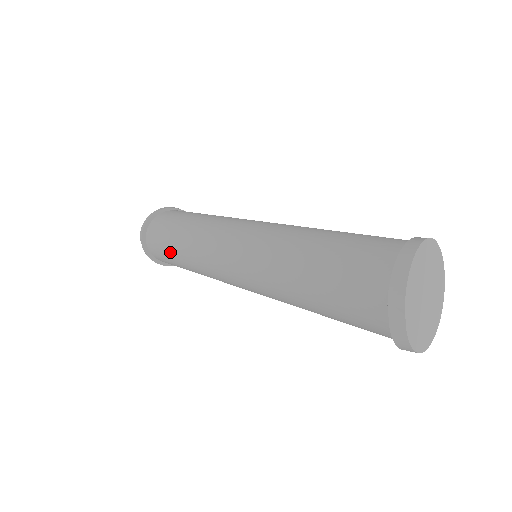
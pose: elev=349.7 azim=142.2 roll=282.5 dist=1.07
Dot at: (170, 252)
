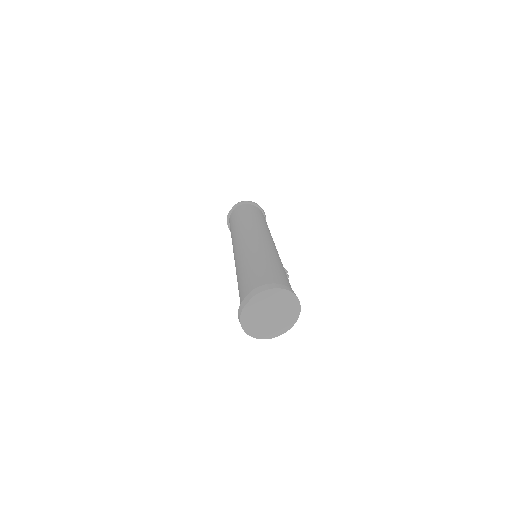
Dot at: (234, 221)
